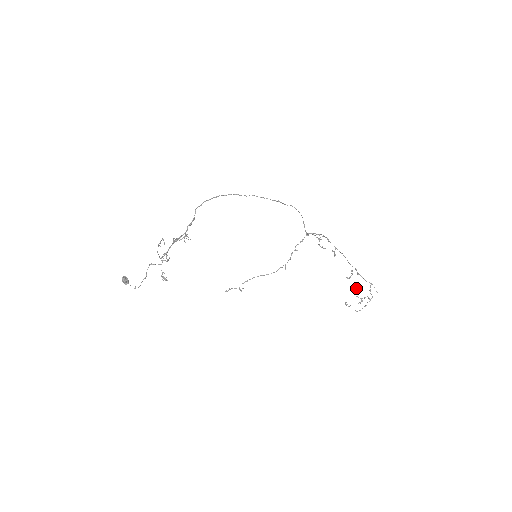
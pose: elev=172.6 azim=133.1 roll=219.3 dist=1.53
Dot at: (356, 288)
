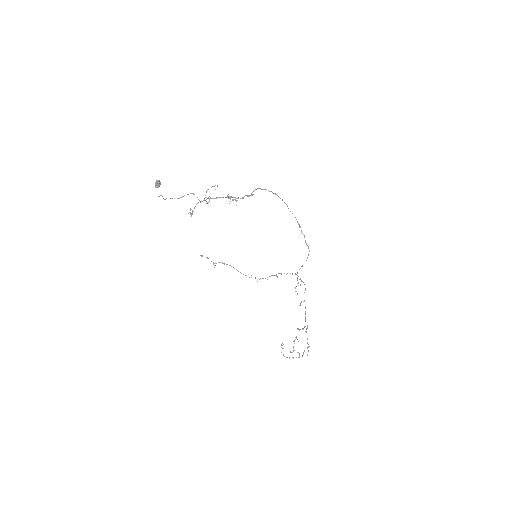
Dot at: (298, 341)
